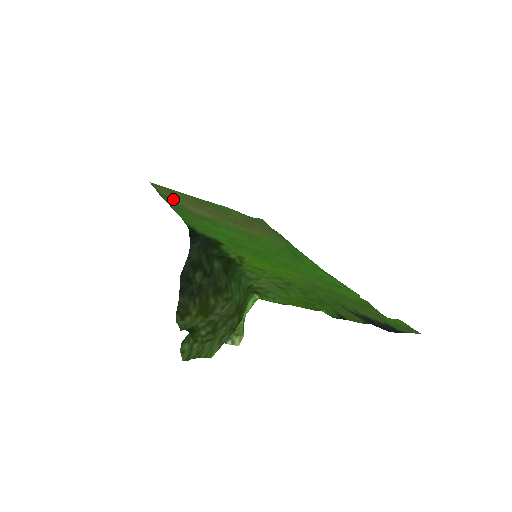
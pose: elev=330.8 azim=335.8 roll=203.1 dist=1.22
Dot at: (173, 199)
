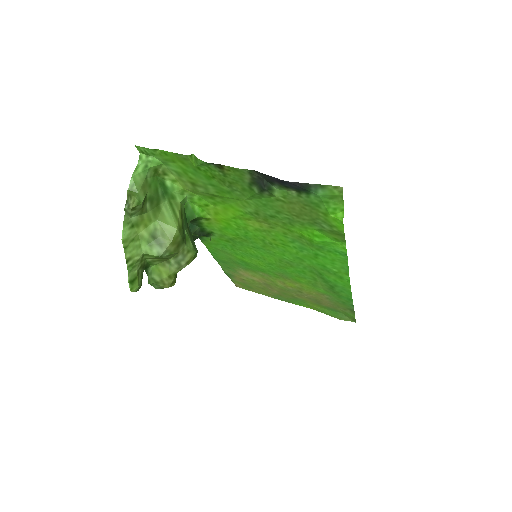
Dot at: (236, 276)
